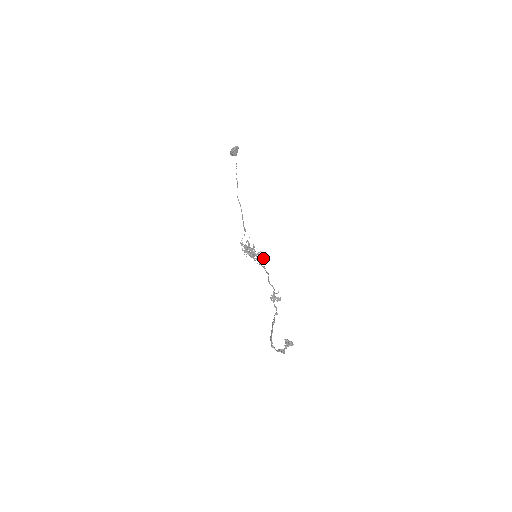
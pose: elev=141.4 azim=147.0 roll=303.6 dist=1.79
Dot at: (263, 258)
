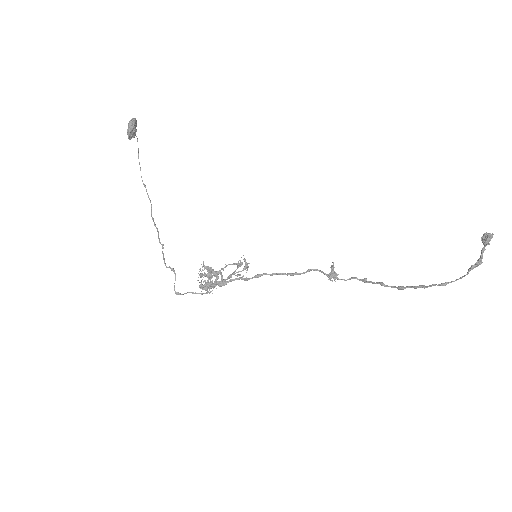
Dot at: (246, 268)
